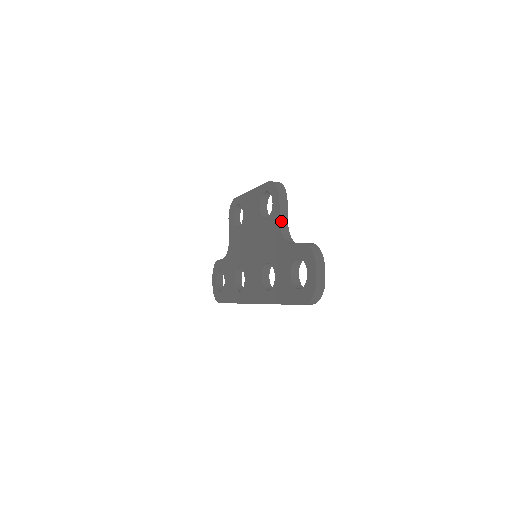
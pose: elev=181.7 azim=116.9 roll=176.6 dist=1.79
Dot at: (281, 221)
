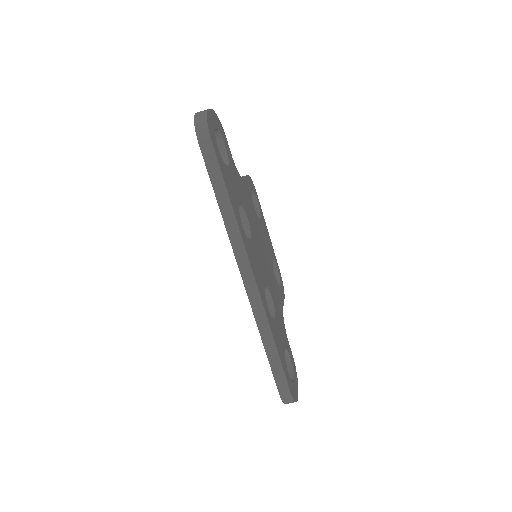
Dot at: occluded
